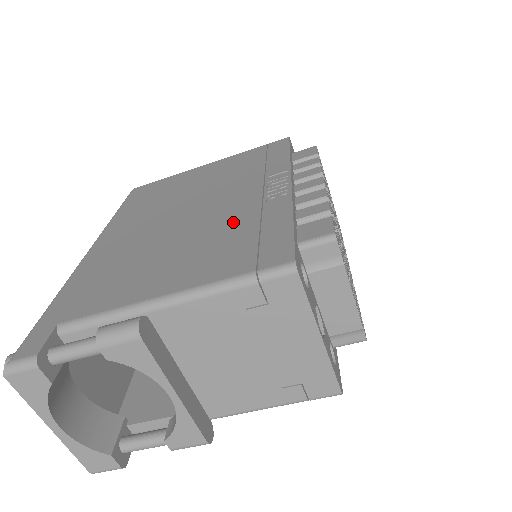
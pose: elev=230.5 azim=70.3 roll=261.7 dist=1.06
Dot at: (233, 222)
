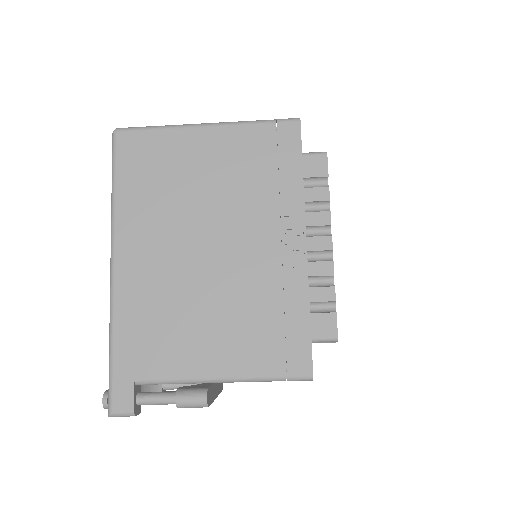
Dot at: (259, 293)
